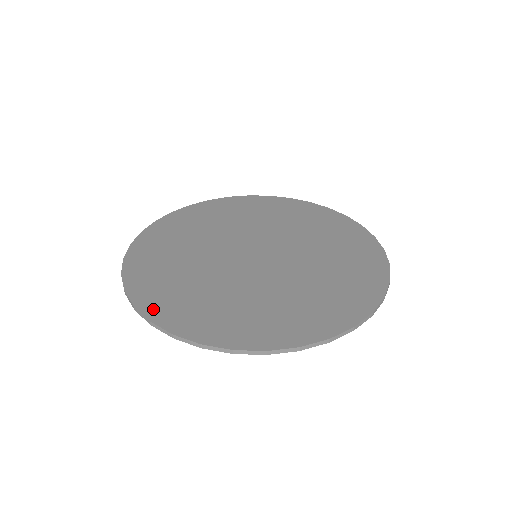
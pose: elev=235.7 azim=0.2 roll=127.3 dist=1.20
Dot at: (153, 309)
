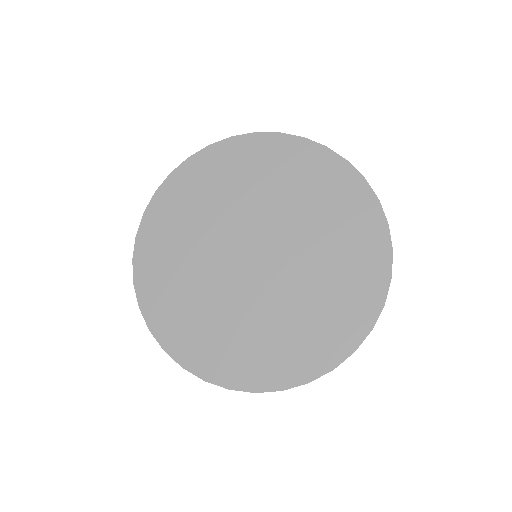
Dot at: (245, 381)
